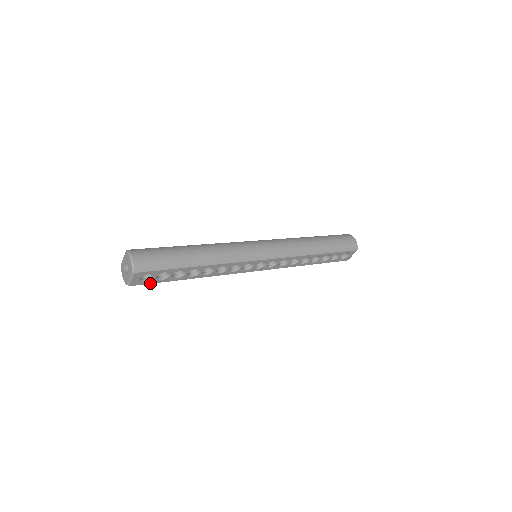
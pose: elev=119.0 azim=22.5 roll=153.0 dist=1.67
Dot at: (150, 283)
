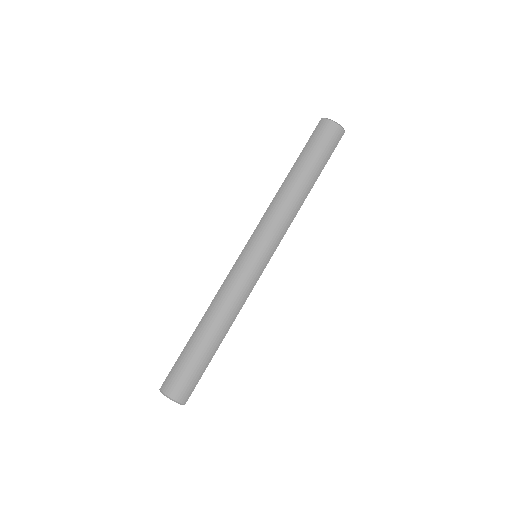
Dot at: occluded
